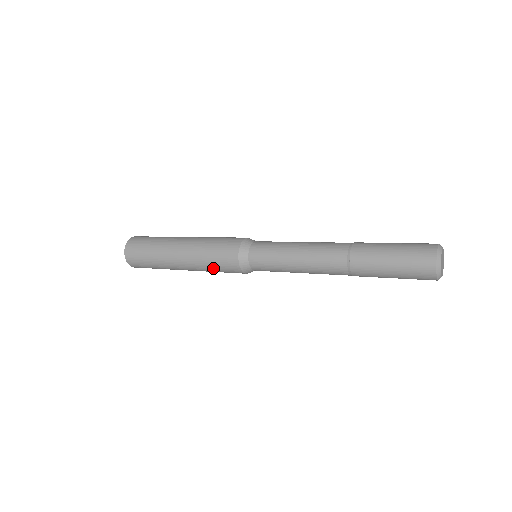
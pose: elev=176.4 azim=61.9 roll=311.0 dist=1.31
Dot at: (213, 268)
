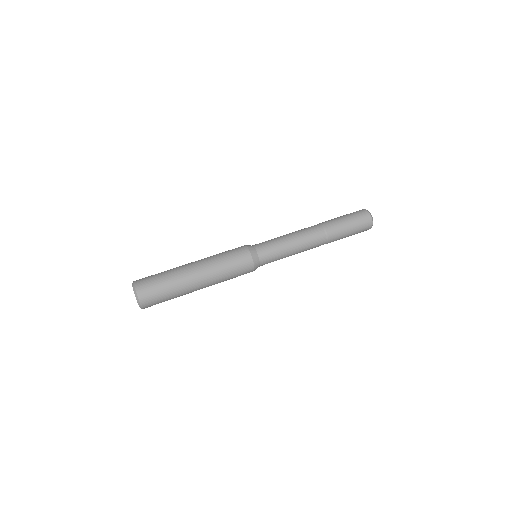
Dot at: occluded
